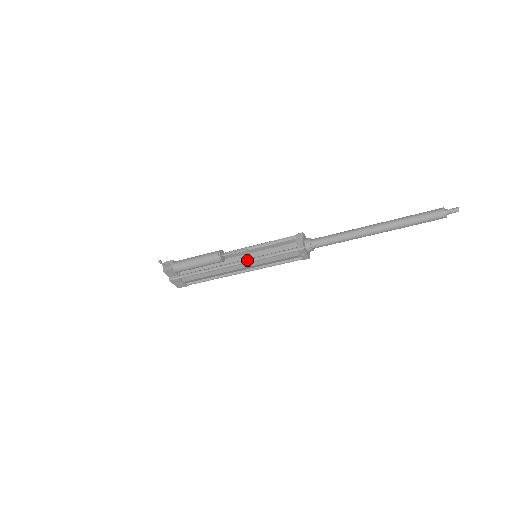
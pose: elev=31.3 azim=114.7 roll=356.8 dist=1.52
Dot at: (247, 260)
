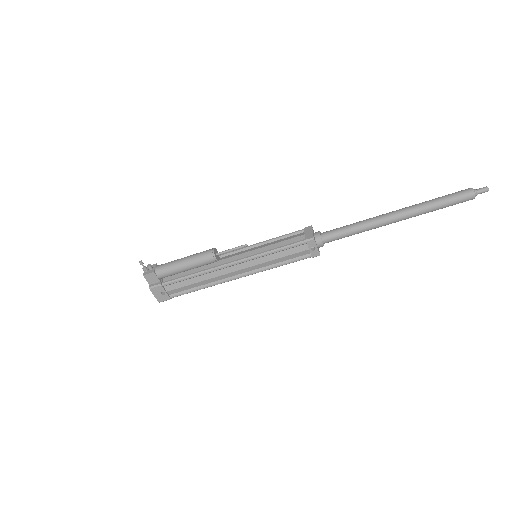
Dot at: (246, 257)
